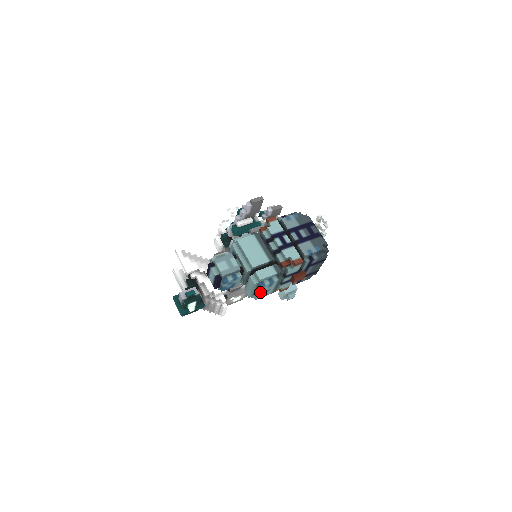
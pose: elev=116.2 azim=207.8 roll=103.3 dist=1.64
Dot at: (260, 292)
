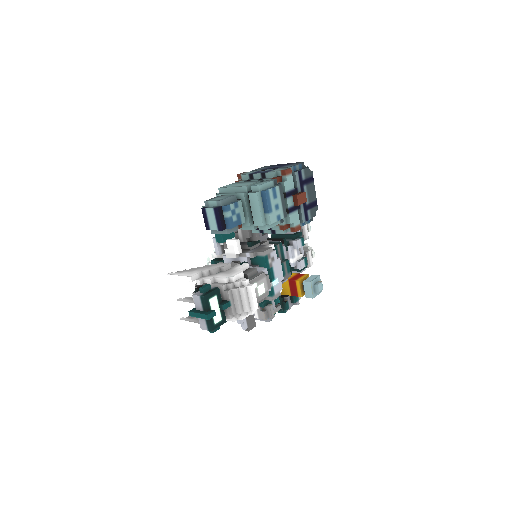
Dot at: (269, 206)
